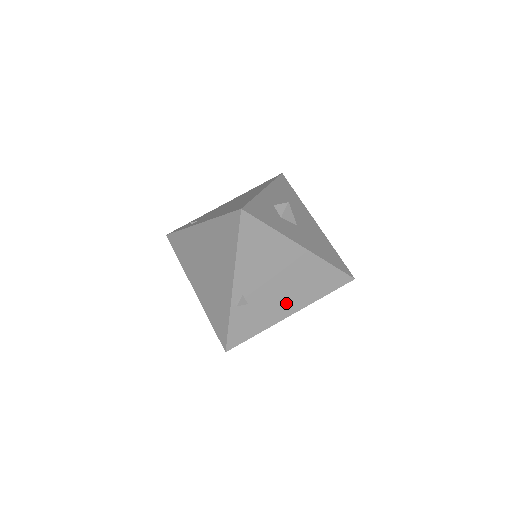
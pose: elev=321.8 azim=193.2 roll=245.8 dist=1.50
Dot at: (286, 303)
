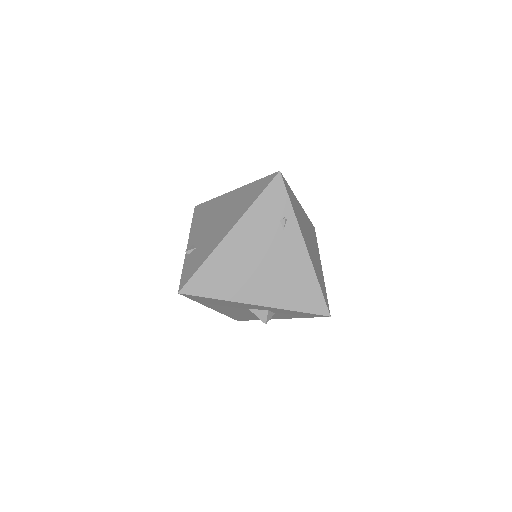
Dot at: (224, 228)
